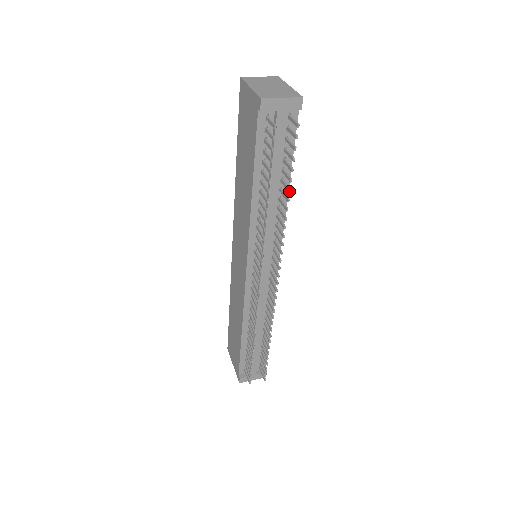
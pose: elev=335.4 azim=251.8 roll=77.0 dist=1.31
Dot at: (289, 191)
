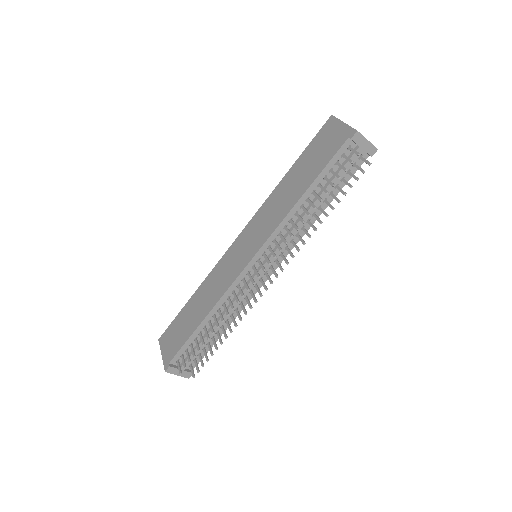
Dot at: (333, 208)
